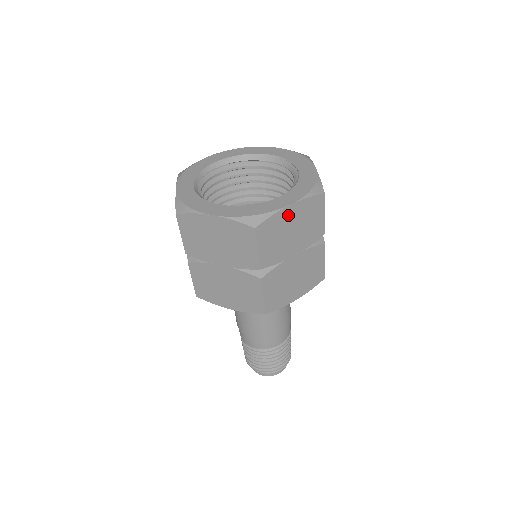
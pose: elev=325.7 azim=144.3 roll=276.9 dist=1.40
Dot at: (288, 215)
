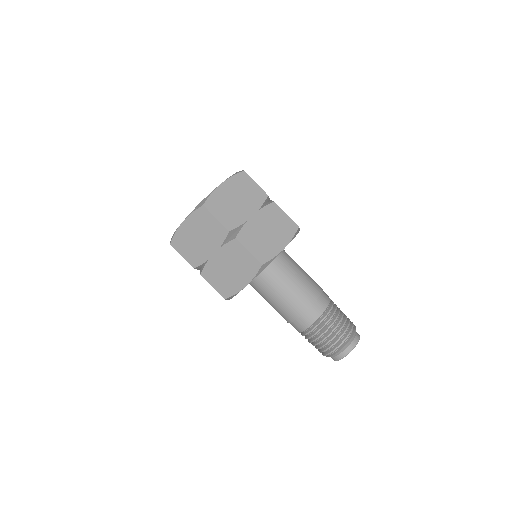
Dot at: (186, 229)
